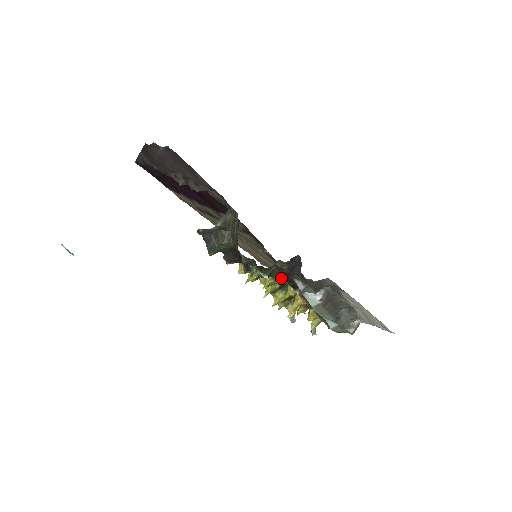
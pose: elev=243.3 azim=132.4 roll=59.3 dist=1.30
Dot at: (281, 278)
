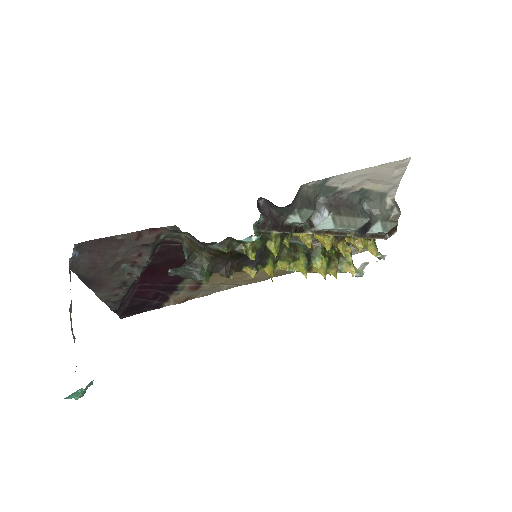
Dot at: (276, 233)
